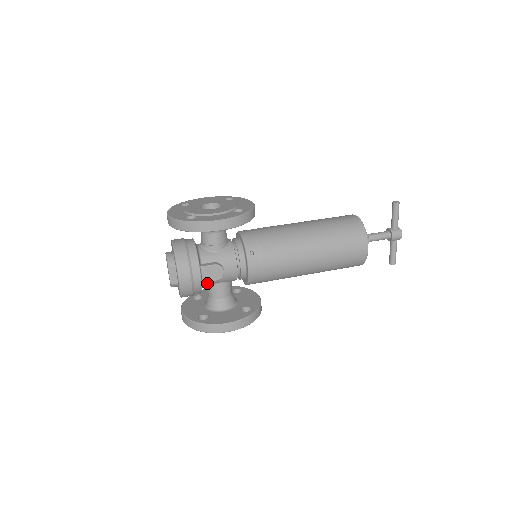
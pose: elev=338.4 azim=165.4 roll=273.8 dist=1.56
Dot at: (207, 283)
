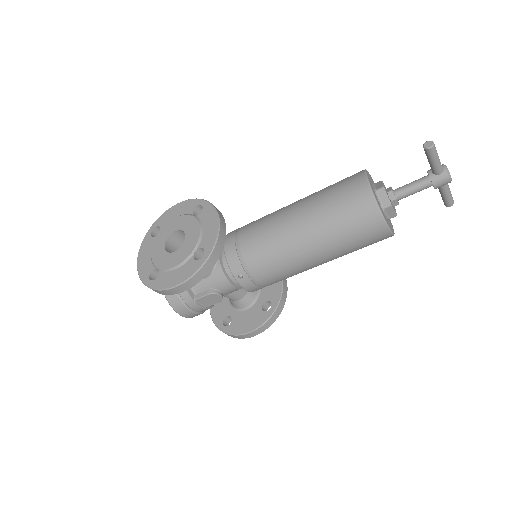
Dot at: occluded
